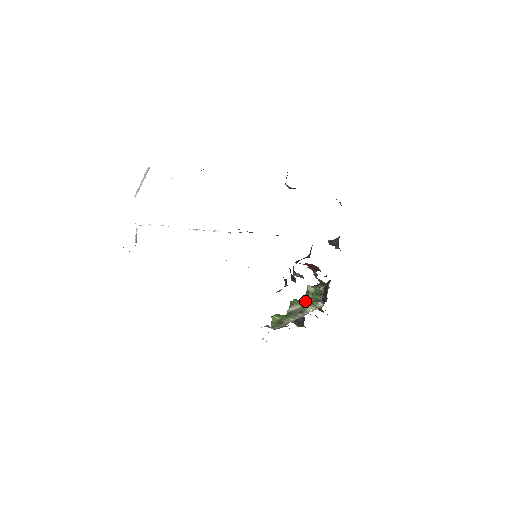
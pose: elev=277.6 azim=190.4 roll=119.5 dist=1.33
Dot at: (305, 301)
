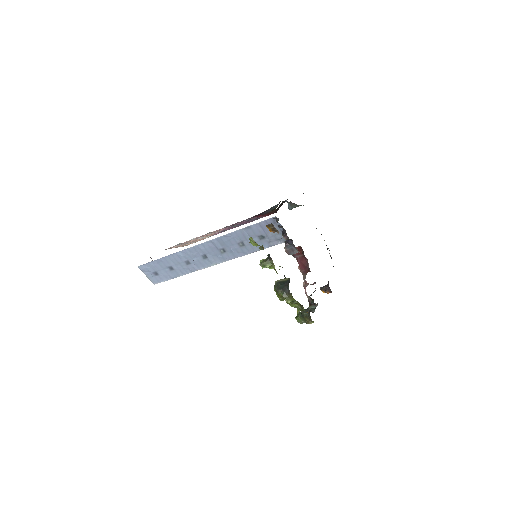
Dot at: occluded
